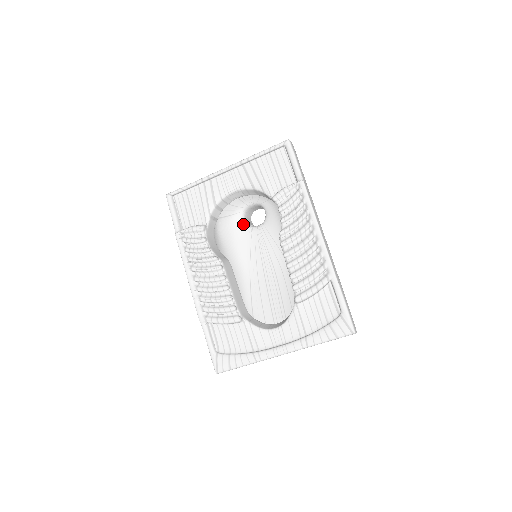
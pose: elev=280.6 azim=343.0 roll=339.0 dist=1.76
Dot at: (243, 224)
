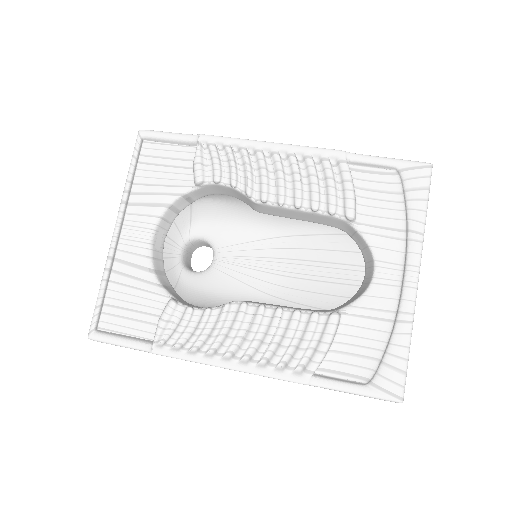
Dot at: (199, 275)
